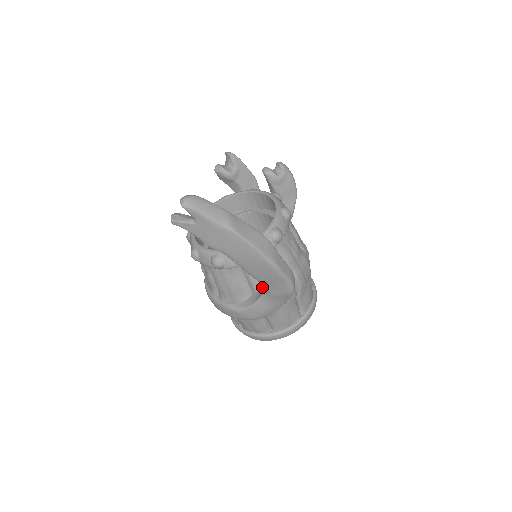
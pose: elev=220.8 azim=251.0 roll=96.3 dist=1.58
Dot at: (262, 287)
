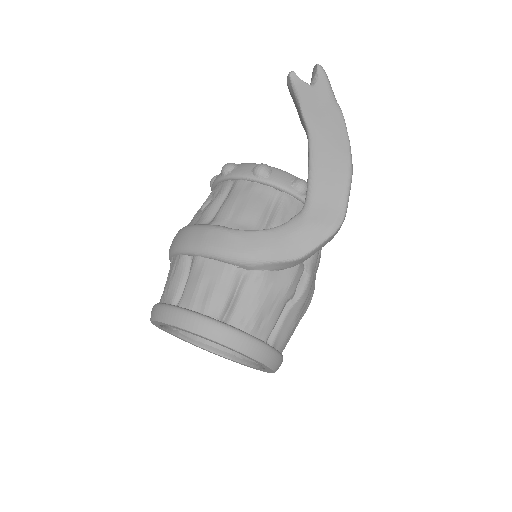
Dot at: occluded
